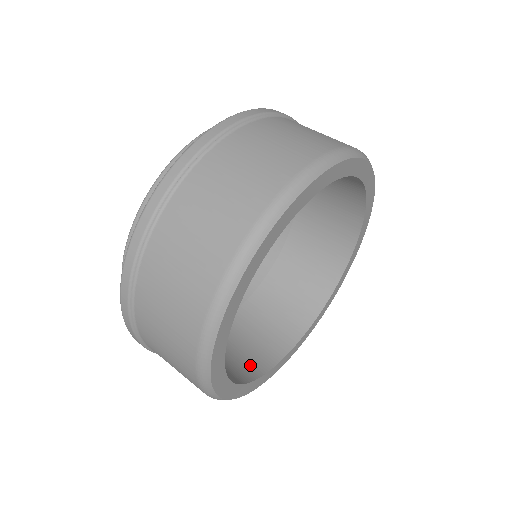
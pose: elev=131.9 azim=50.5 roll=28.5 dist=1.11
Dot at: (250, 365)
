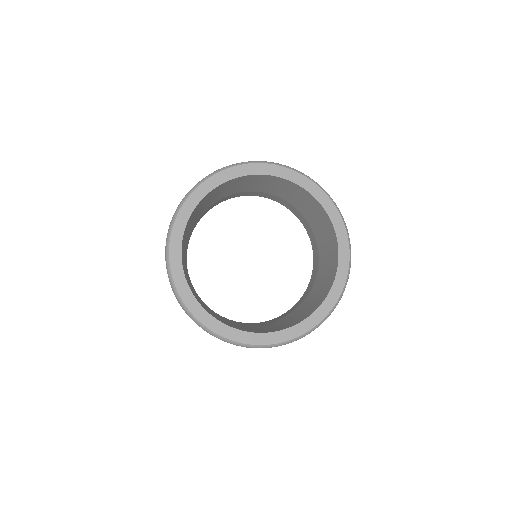
Dot at: (233, 326)
